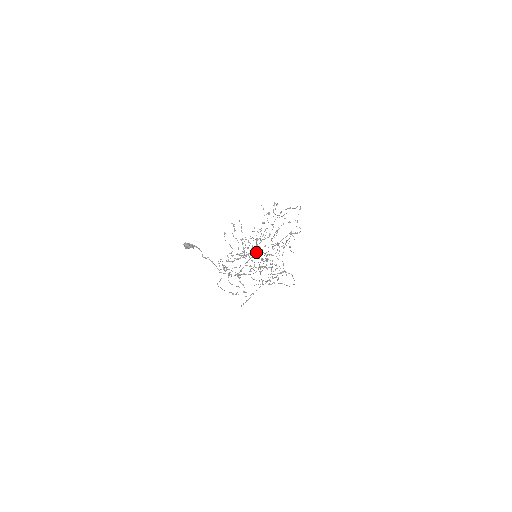
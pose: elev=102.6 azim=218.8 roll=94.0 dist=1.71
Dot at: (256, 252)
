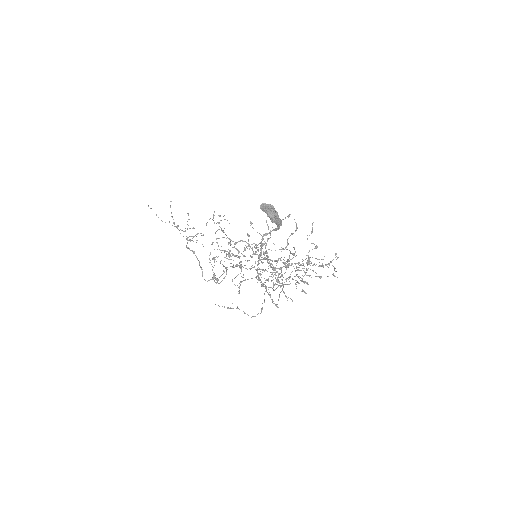
Dot at: occluded
